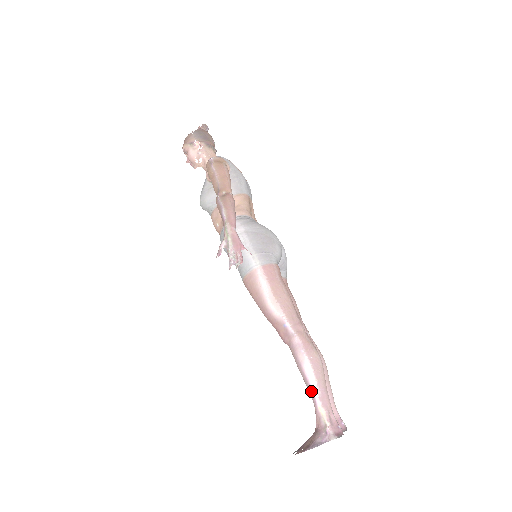
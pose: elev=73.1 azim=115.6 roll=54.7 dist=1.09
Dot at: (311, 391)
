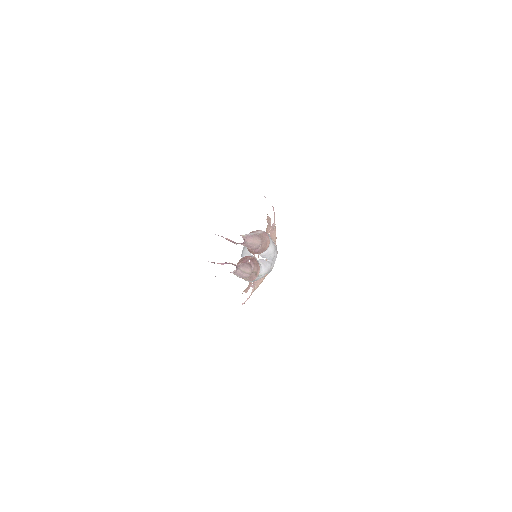
Dot at: (245, 234)
